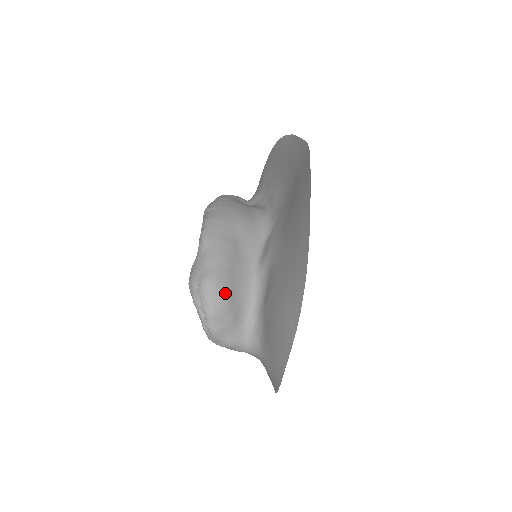
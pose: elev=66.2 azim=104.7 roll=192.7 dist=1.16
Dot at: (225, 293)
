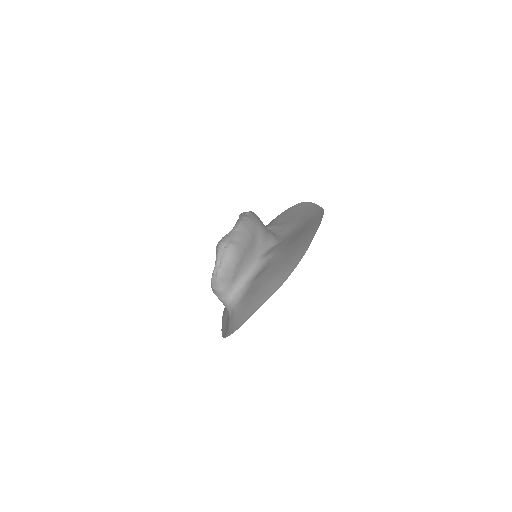
Dot at: (238, 259)
